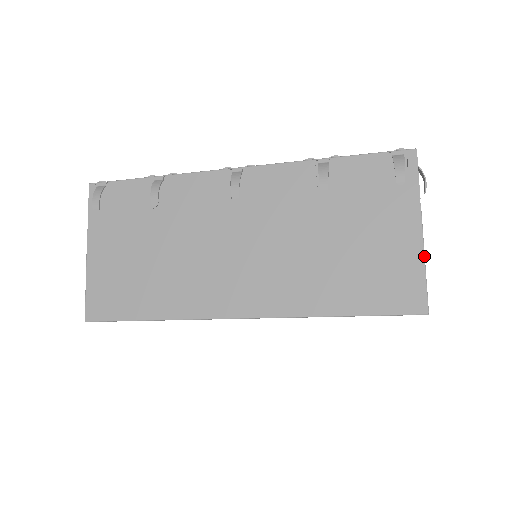
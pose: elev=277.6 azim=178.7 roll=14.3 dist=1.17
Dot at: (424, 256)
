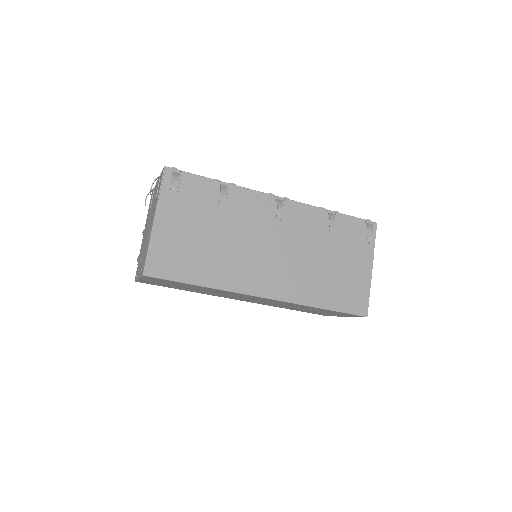
Dot at: occluded
